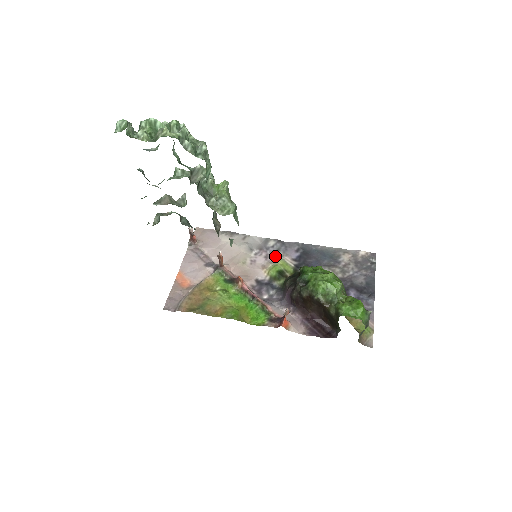
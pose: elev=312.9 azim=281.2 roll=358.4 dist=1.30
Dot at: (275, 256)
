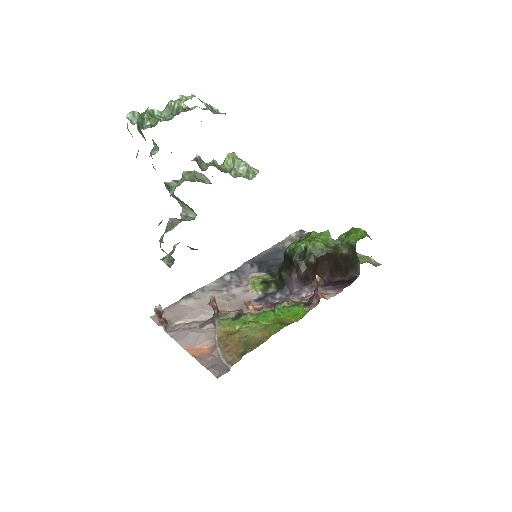
Dot at: (243, 280)
